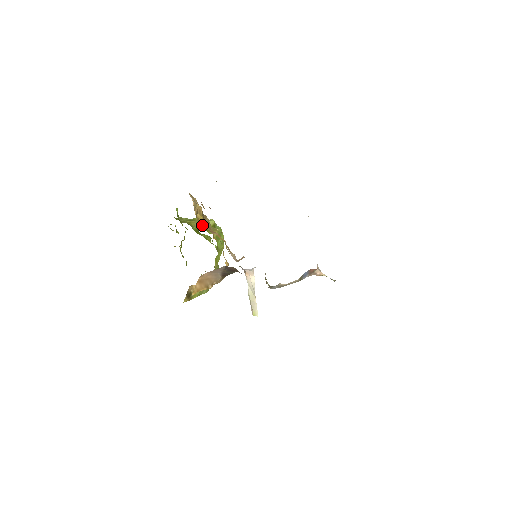
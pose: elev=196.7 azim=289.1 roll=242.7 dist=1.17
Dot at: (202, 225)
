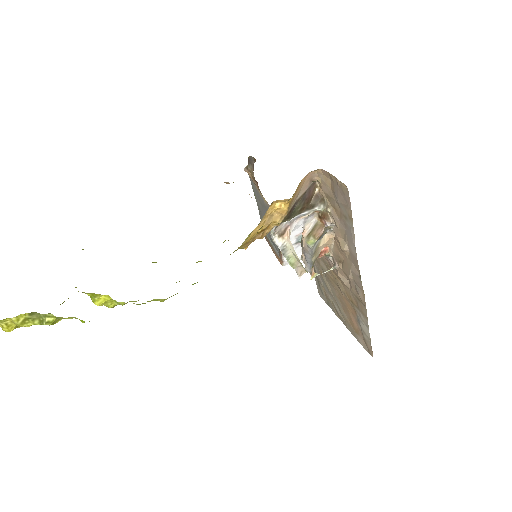
Dot at: occluded
